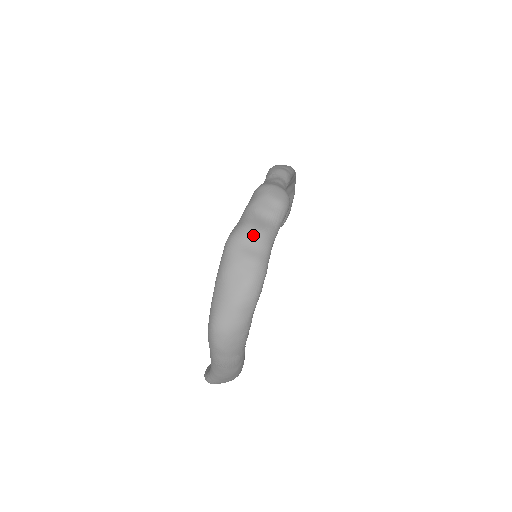
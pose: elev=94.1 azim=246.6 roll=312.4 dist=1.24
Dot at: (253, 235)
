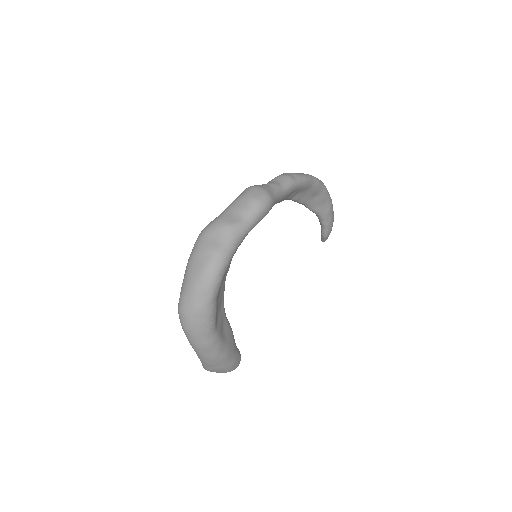
Dot at: (219, 228)
